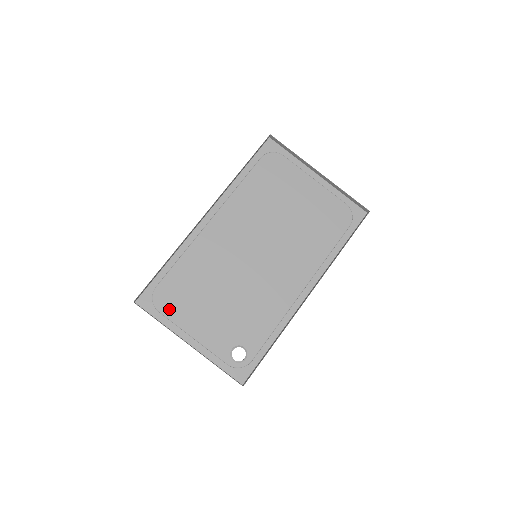
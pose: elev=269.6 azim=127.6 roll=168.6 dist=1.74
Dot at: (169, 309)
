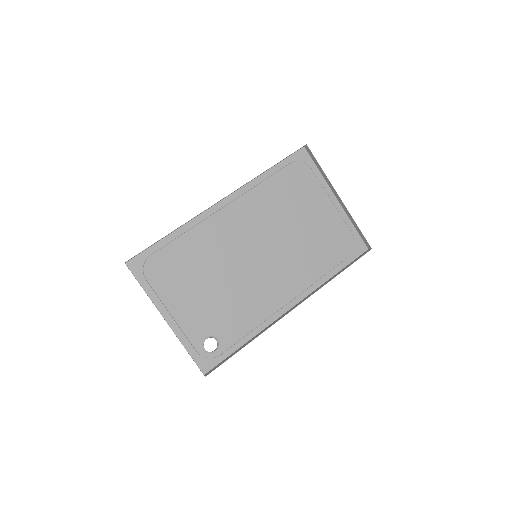
Dot at: (157, 280)
